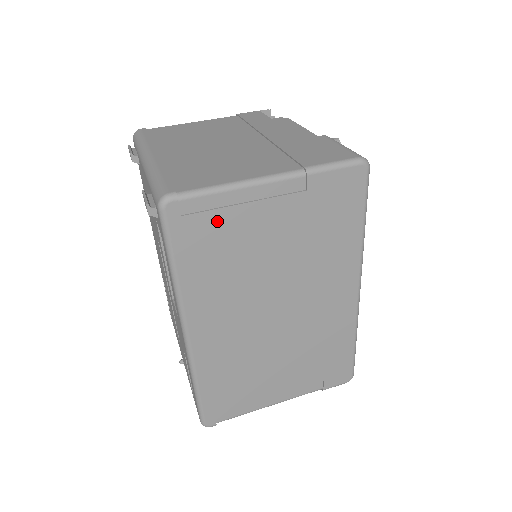
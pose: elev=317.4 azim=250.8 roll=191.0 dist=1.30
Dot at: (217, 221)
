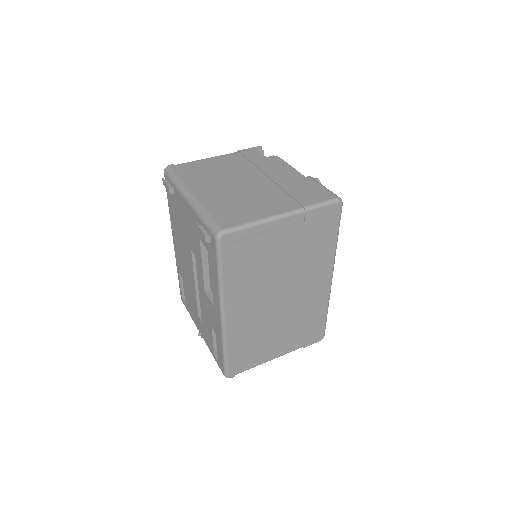
Dot at: (250, 244)
